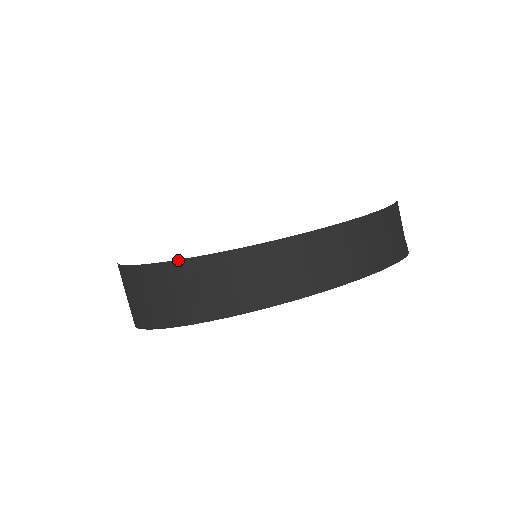
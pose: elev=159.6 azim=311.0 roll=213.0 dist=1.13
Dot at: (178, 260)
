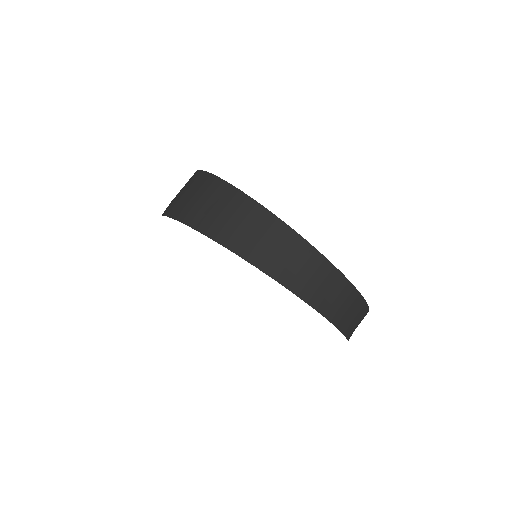
Dot at: (306, 240)
